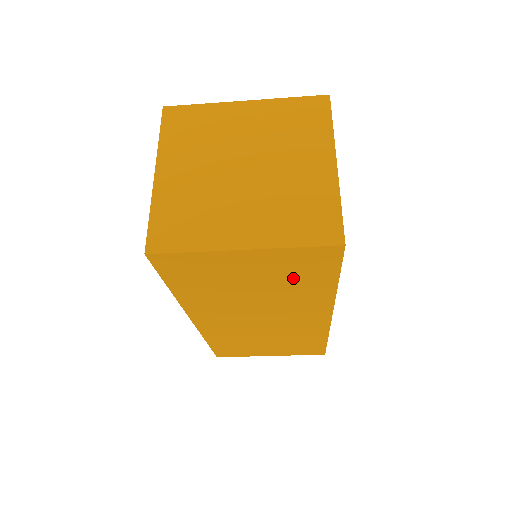
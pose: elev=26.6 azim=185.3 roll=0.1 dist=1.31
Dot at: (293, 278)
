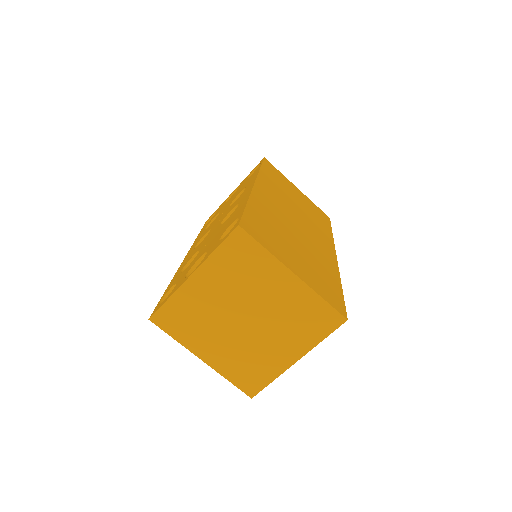
Dot at: occluded
